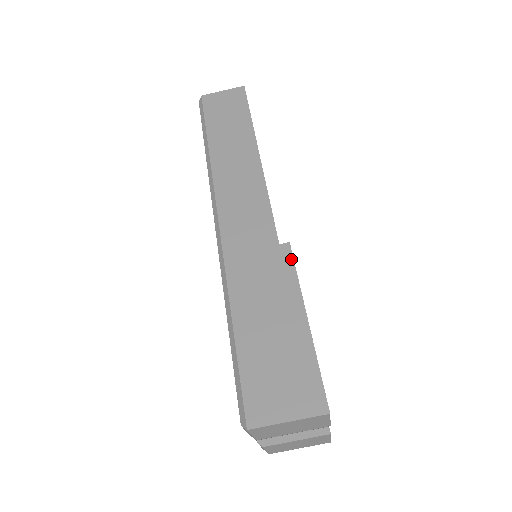
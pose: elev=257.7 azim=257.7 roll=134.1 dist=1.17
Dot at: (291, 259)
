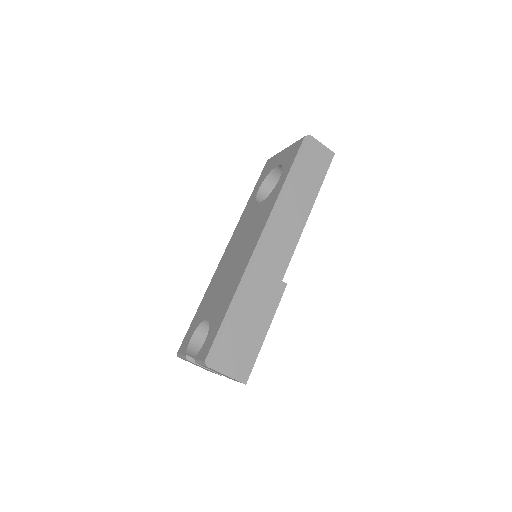
Dot at: (282, 294)
